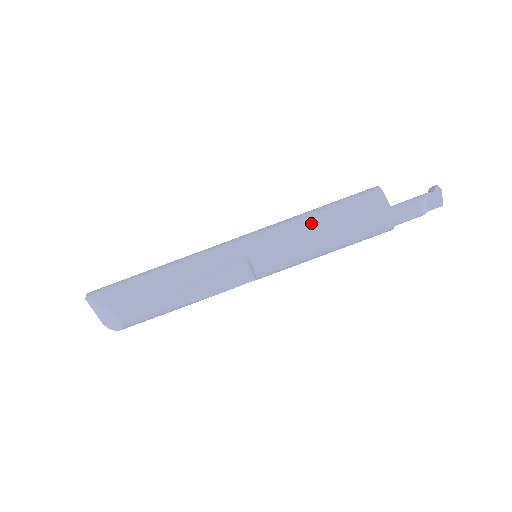
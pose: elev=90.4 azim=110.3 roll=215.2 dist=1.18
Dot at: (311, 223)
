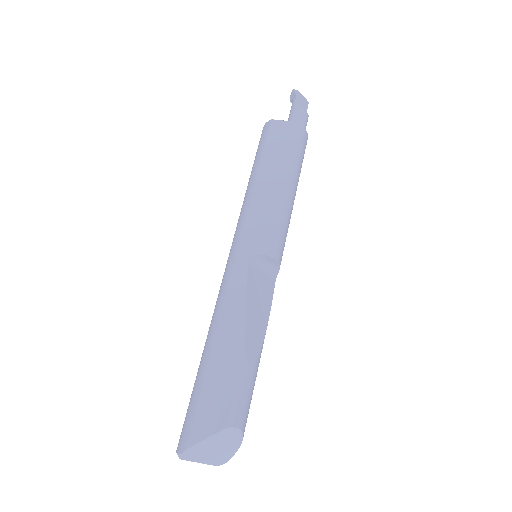
Dot at: (263, 185)
